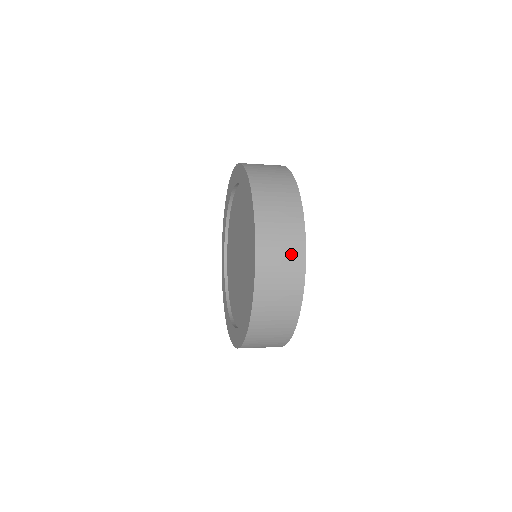
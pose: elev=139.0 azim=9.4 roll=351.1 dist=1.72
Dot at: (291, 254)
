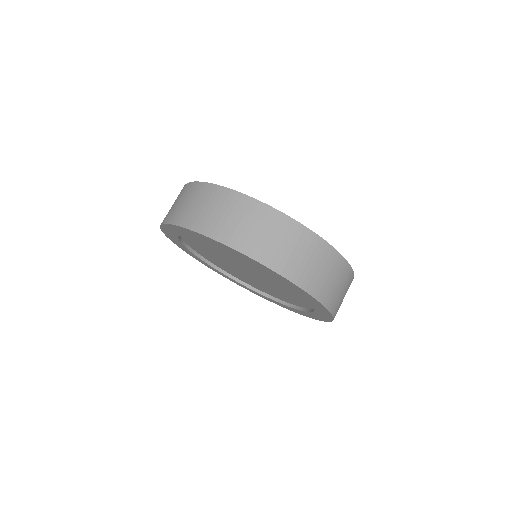
Dot at: (339, 273)
